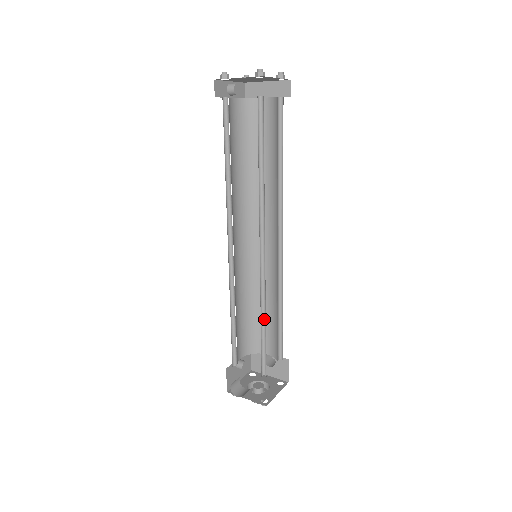
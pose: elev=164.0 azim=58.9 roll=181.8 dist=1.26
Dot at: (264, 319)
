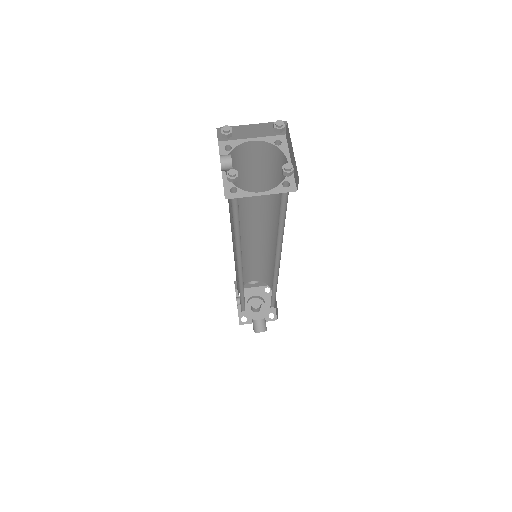
Dot at: (273, 289)
